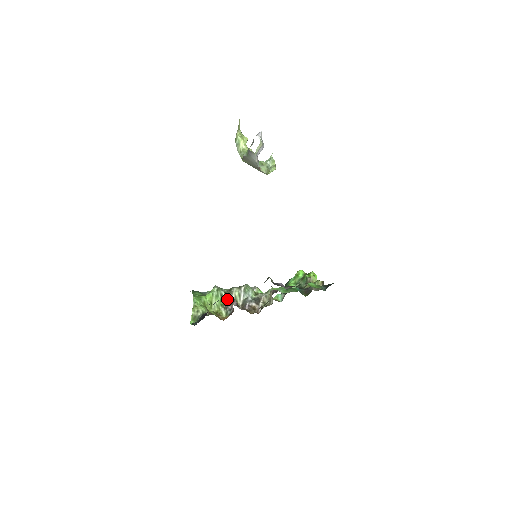
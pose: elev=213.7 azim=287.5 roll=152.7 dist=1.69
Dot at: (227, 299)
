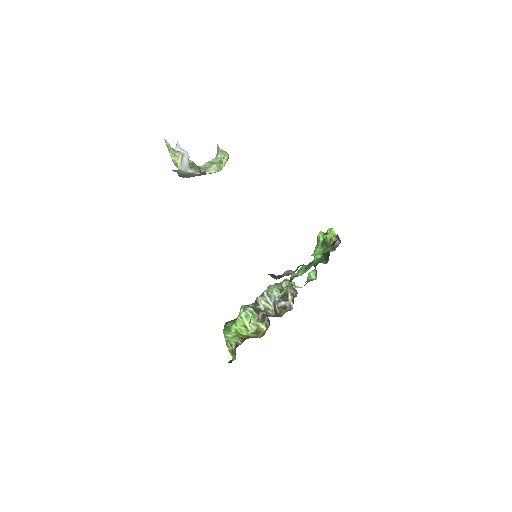
Dot at: occluded
